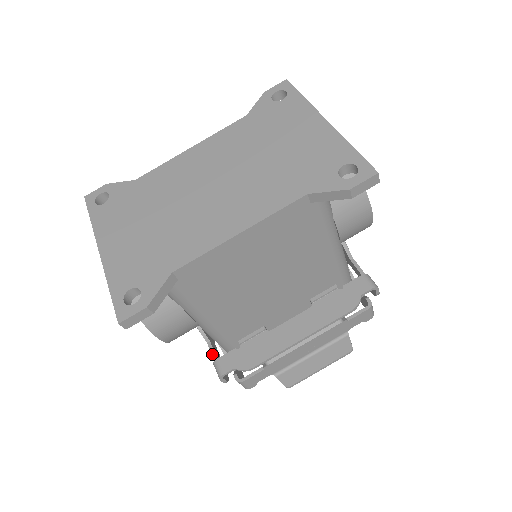
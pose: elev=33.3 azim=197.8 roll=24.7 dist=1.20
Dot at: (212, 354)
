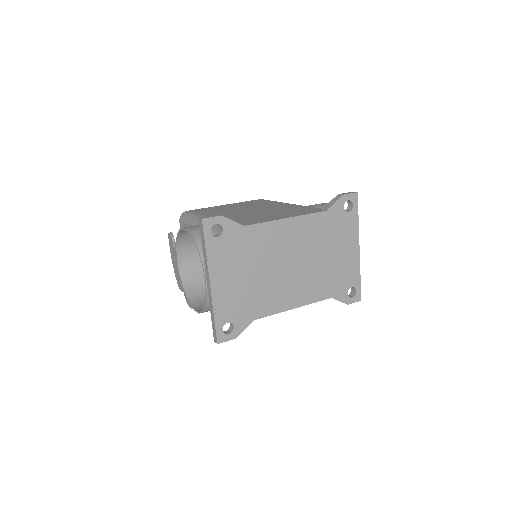
Dot at: occluded
